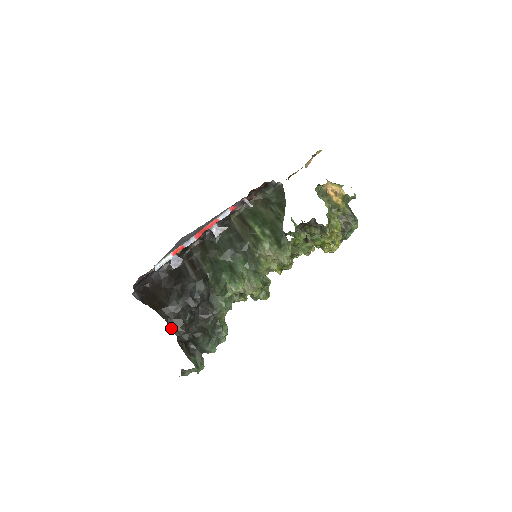
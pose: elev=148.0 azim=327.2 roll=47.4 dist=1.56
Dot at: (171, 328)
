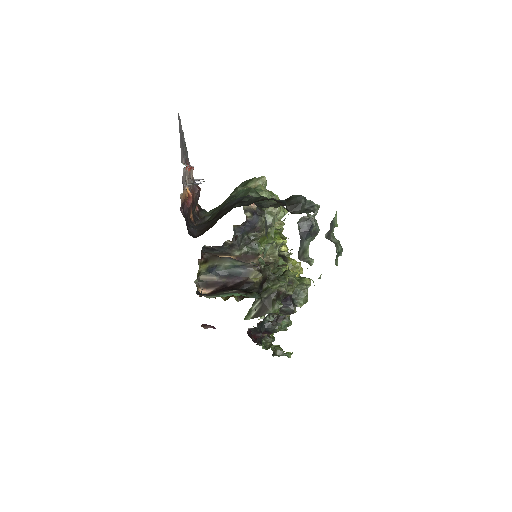
Dot at: occluded
